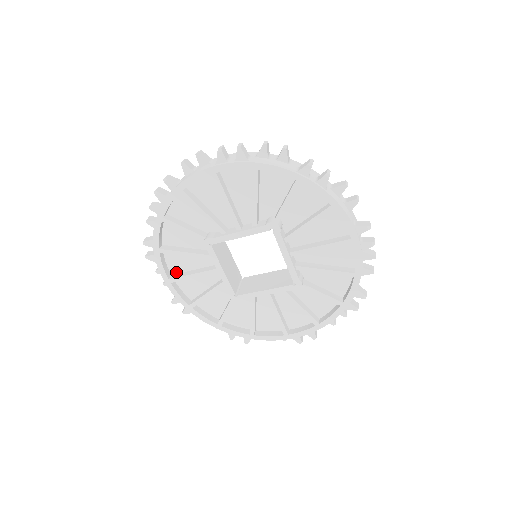
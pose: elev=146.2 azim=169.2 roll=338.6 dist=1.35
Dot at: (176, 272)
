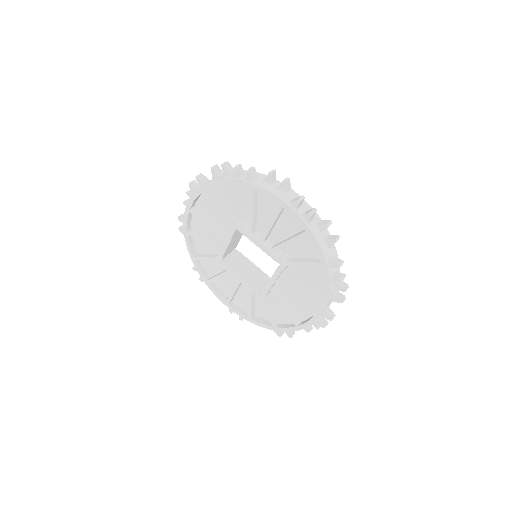
Dot at: (199, 208)
